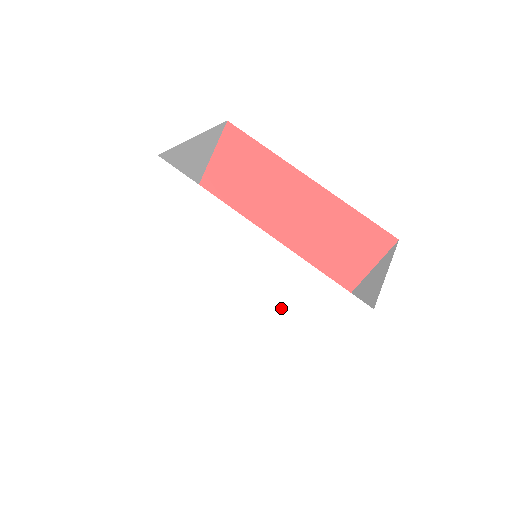
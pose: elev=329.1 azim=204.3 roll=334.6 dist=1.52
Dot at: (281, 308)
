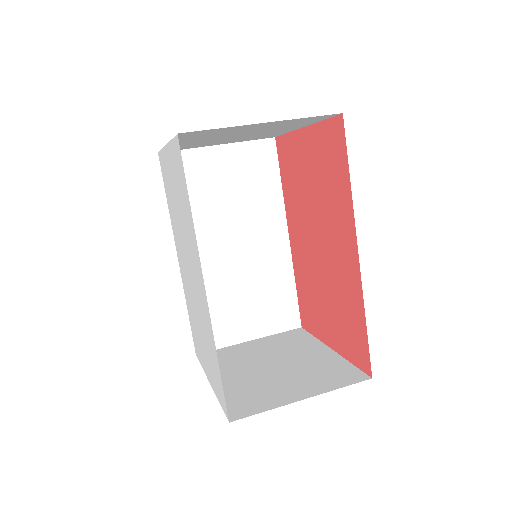
Dot at: (202, 329)
